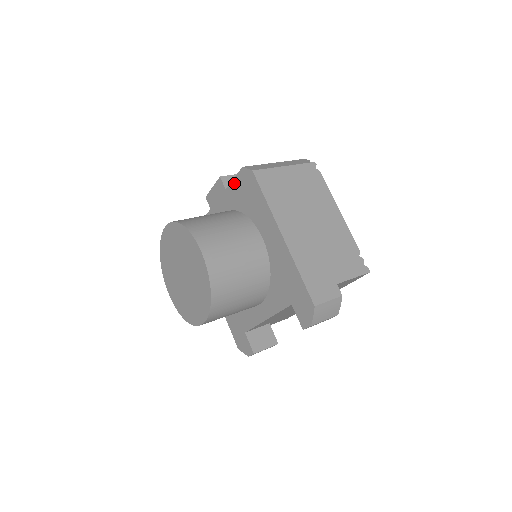
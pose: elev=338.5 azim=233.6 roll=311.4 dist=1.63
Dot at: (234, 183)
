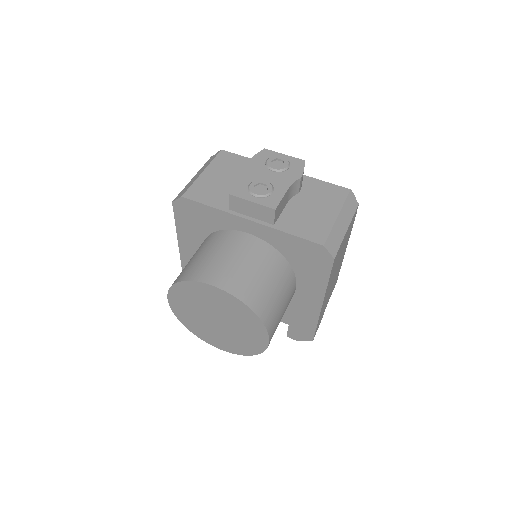
Dot at: (298, 240)
